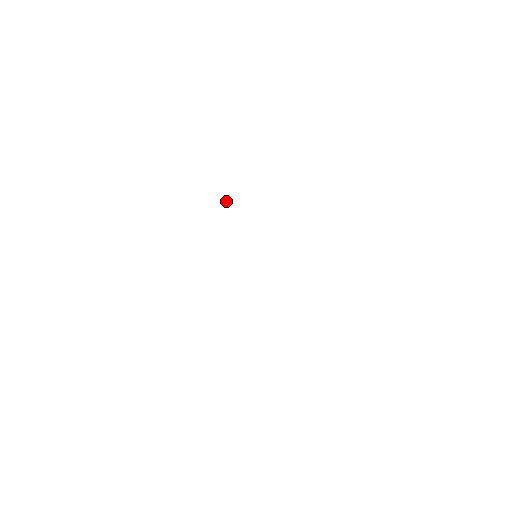
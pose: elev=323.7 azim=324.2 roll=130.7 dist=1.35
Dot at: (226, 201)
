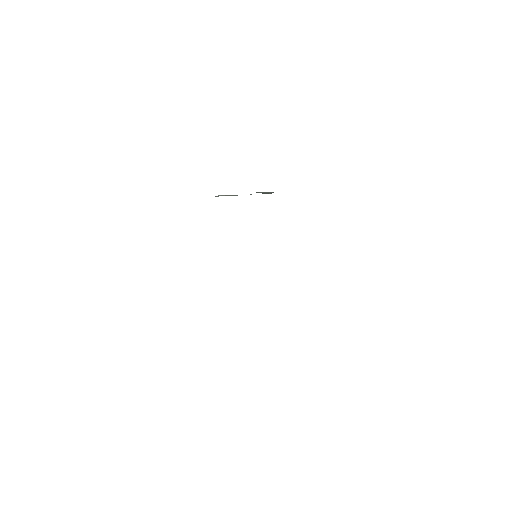
Dot at: occluded
